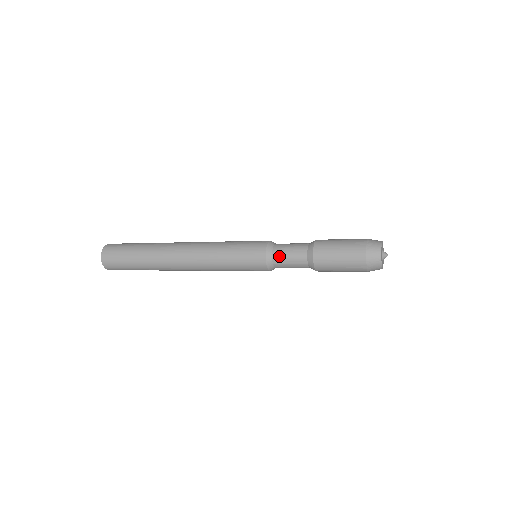
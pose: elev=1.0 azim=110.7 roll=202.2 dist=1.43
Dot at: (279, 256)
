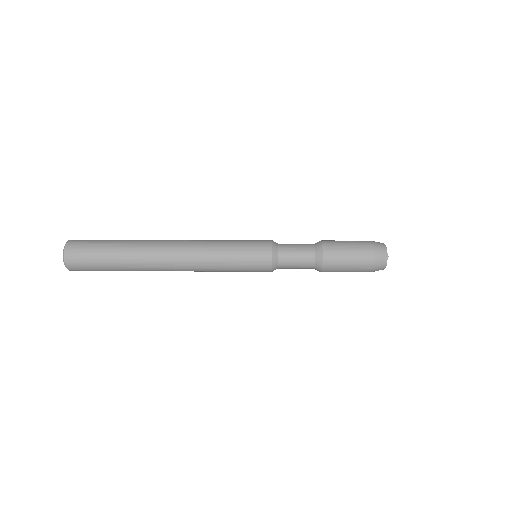
Dot at: (286, 261)
